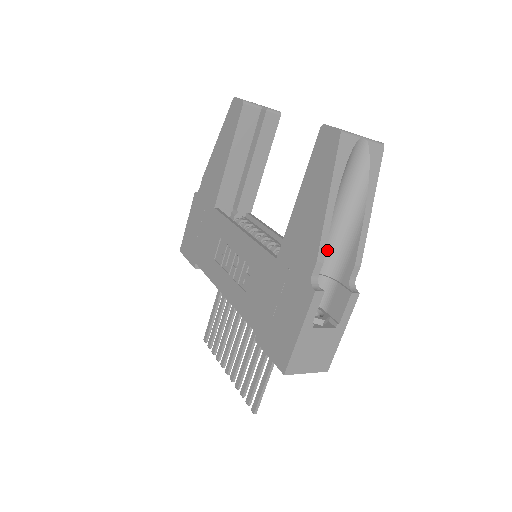
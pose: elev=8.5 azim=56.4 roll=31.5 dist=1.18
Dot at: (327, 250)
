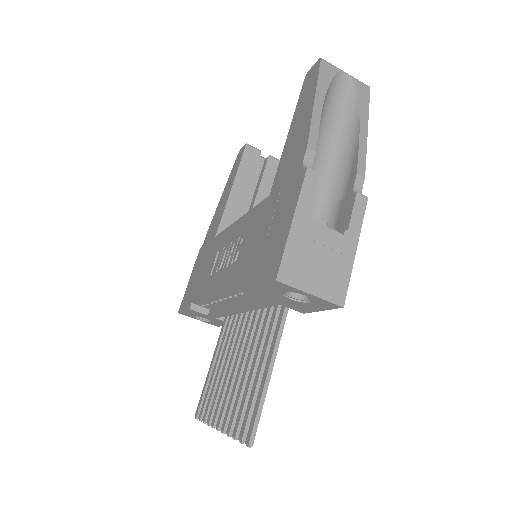
Dot at: (325, 175)
